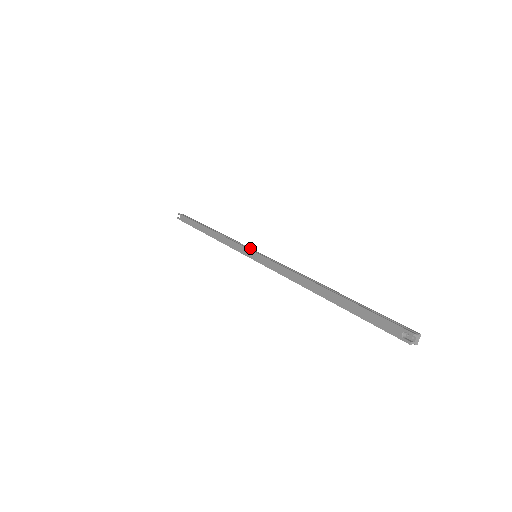
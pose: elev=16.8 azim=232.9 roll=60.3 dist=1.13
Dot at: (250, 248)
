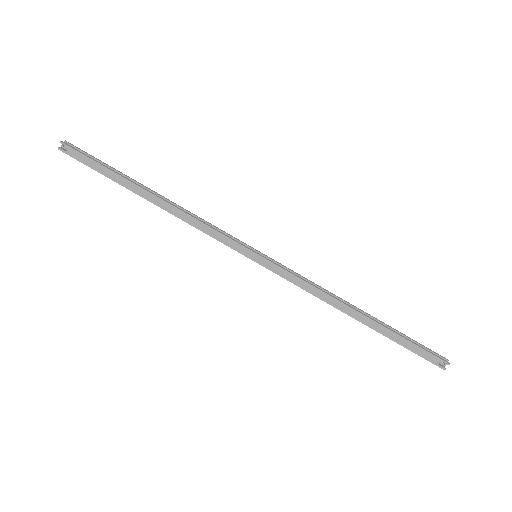
Dot at: (242, 242)
